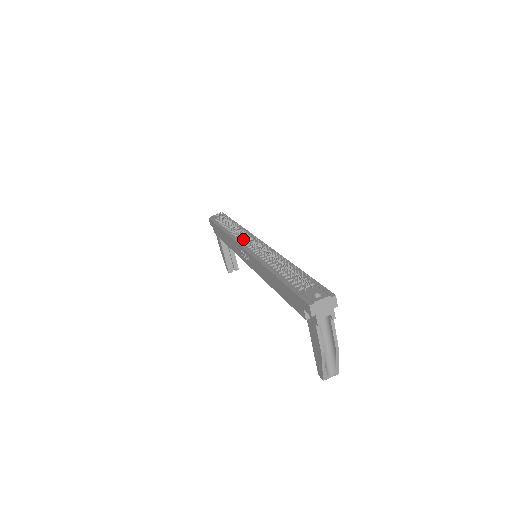
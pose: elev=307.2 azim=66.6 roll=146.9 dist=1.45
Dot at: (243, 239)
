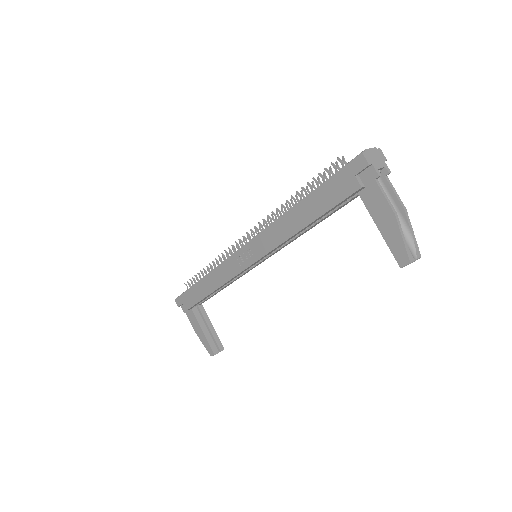
Dot at: occluded
